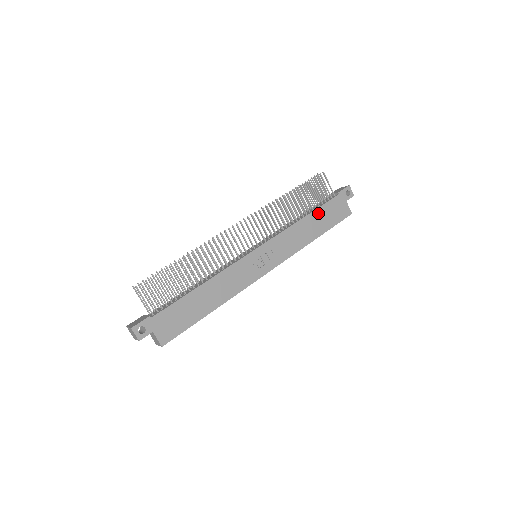
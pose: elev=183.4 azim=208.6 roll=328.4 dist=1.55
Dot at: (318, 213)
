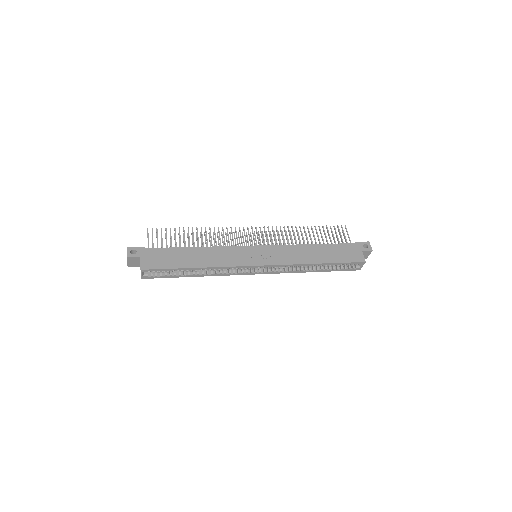
Dot at: (328, 247)
